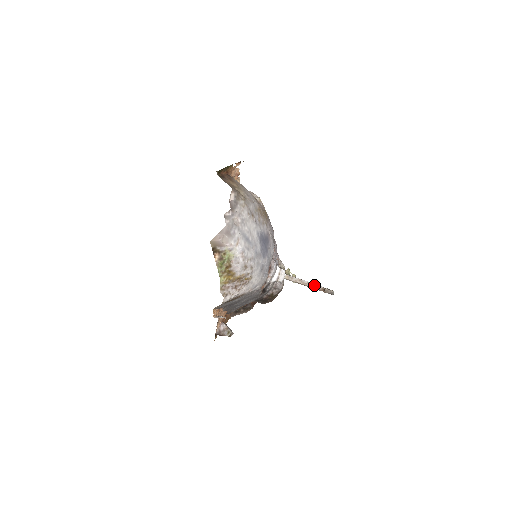
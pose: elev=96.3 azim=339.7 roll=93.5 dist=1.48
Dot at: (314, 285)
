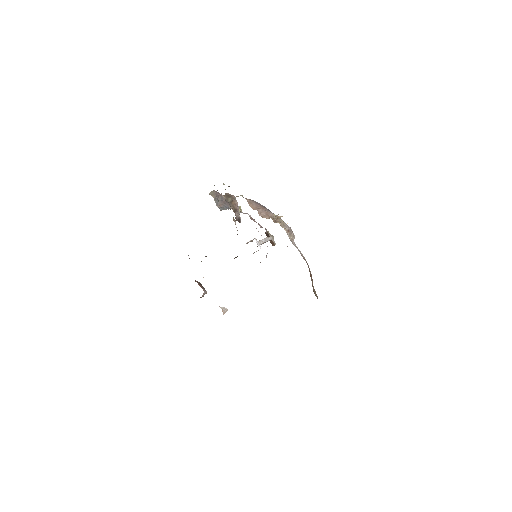
Dot at: occluded
